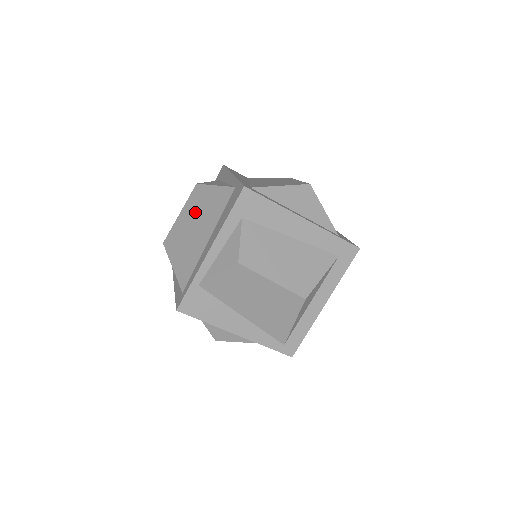
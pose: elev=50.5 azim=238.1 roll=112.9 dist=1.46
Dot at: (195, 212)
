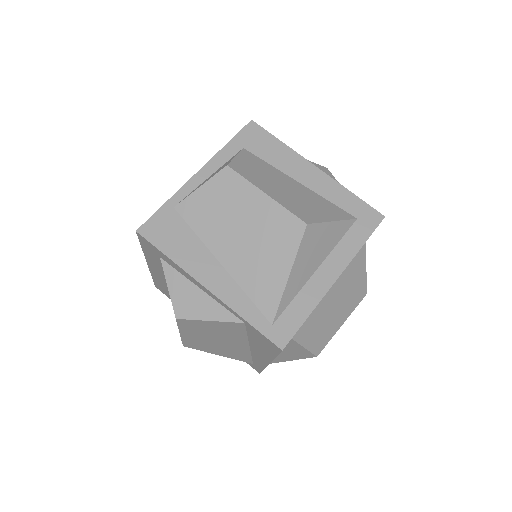
Dot at: occluded
